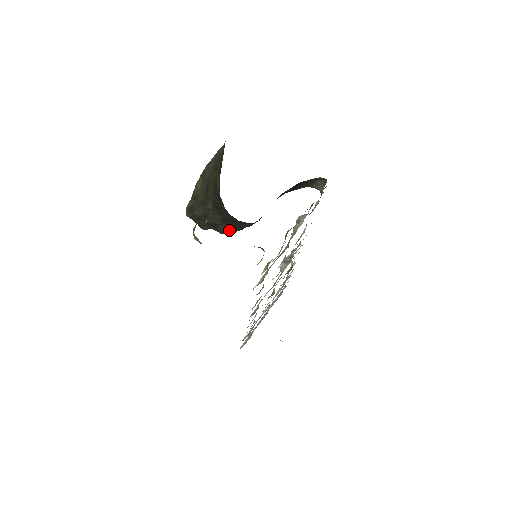
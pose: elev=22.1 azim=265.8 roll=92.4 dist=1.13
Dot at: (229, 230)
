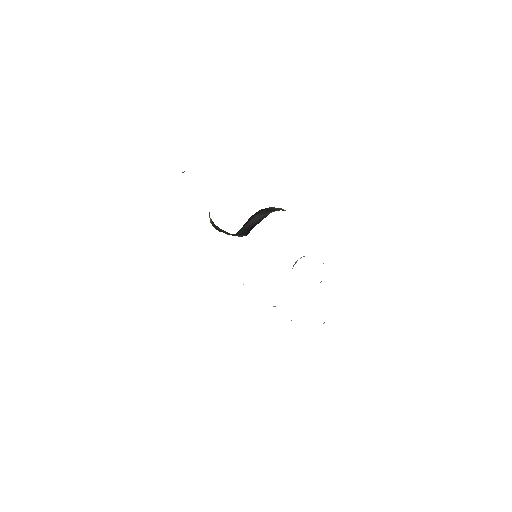
Dot at: occluded
